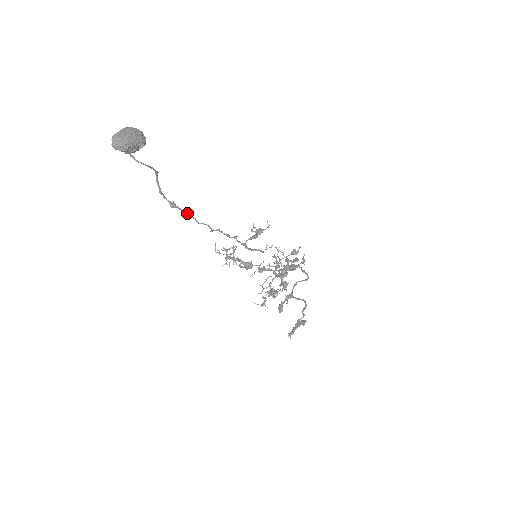
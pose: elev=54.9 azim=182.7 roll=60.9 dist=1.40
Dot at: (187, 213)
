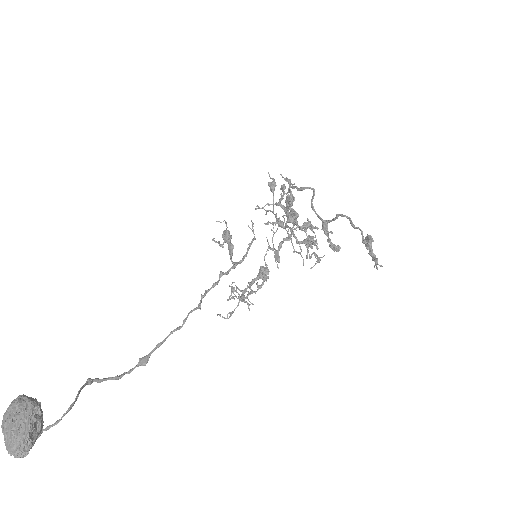
Dot at: (162, 341)
